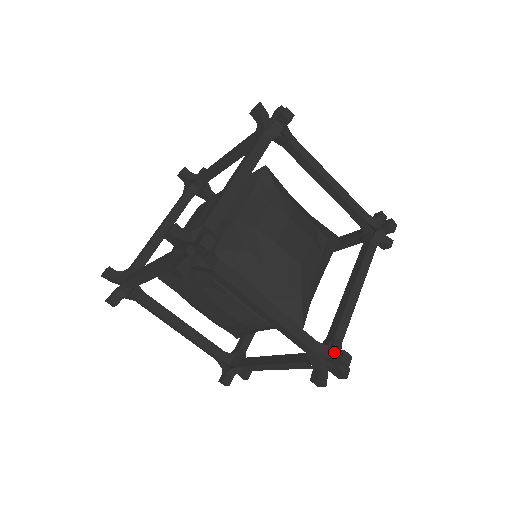
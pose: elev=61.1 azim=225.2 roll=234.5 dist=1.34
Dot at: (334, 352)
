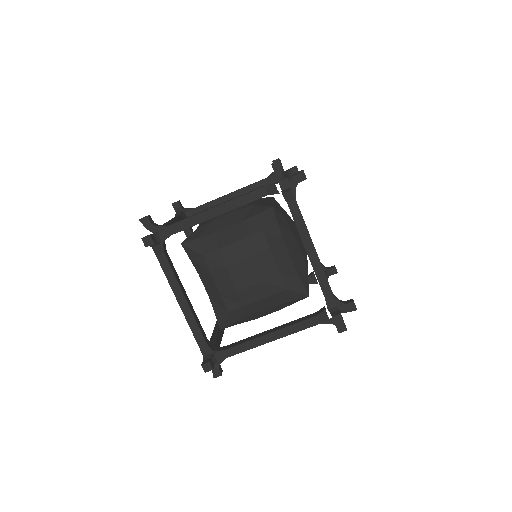
Dot at: (344, 302)
